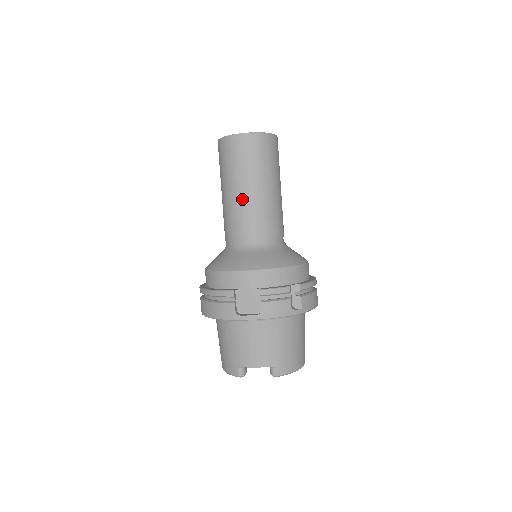
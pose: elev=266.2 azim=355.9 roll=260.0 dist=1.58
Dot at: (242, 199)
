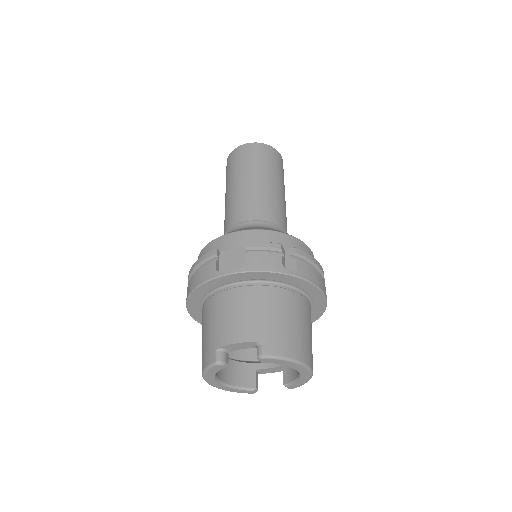
Dot at: (240, 190)
